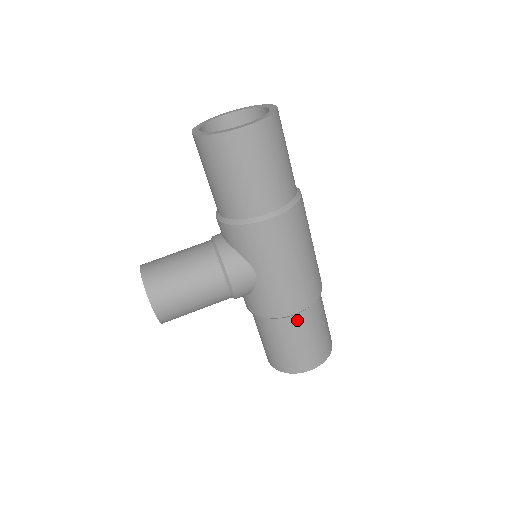
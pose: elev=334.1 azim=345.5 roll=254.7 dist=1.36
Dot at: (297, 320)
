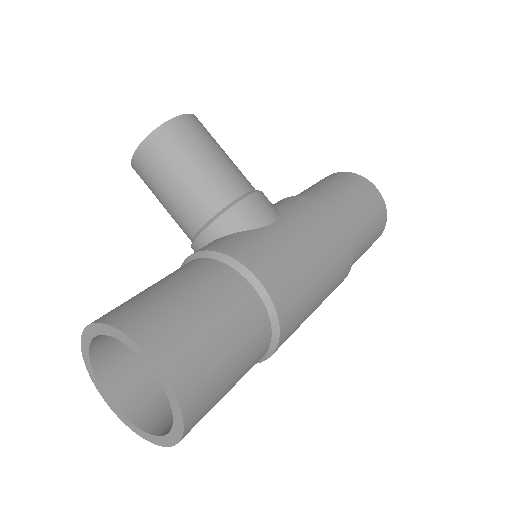
Dot at: (245, 293)
